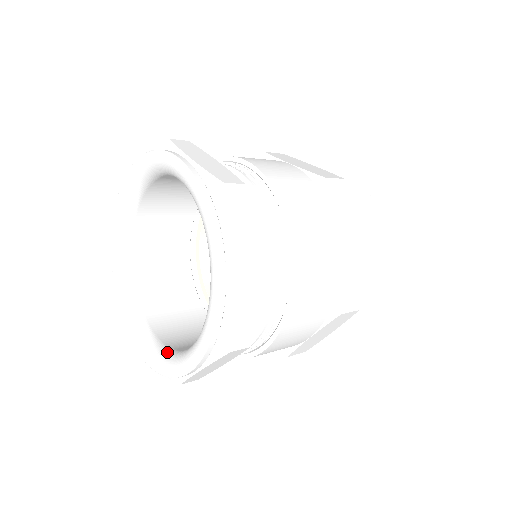
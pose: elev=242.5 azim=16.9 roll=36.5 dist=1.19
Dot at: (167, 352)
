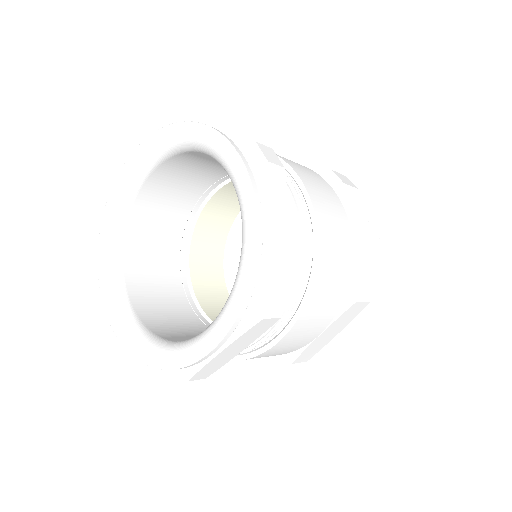
Dot at: (173, 343)
